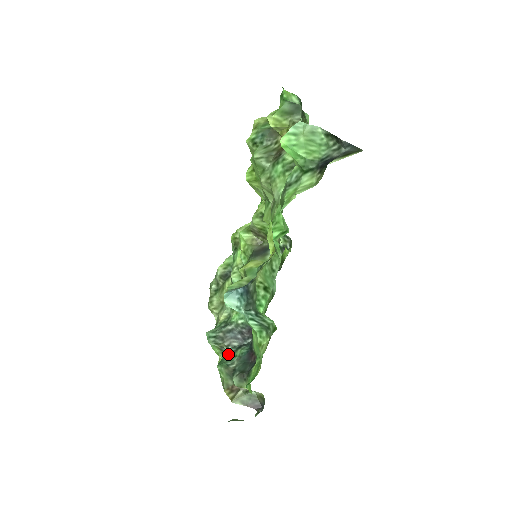
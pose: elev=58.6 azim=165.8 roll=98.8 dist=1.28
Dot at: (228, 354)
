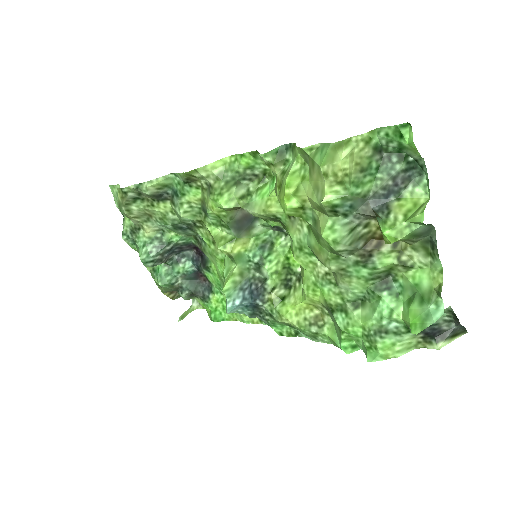
Dot at: (165, 266)
